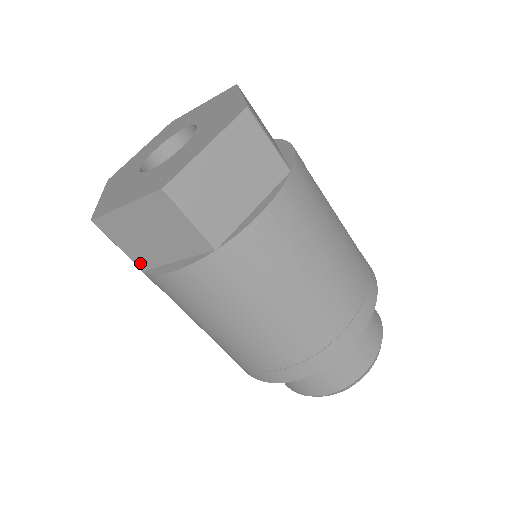
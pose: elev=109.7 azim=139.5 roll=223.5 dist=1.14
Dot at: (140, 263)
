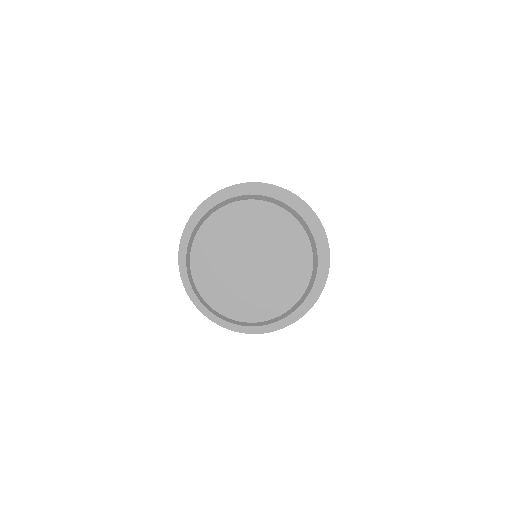
Dot at: occluded
